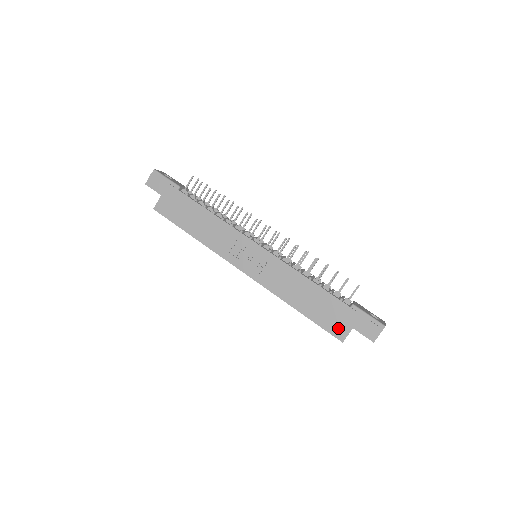
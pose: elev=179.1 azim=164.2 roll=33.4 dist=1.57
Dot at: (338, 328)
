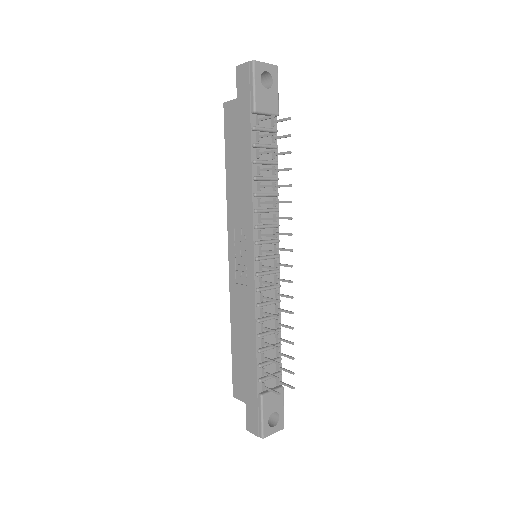
Dot at: (239, 387)
